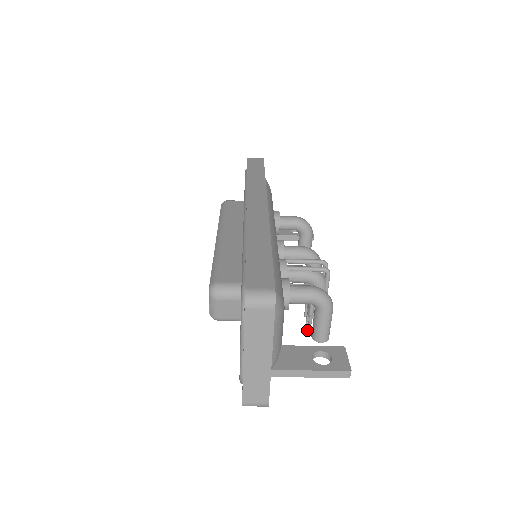
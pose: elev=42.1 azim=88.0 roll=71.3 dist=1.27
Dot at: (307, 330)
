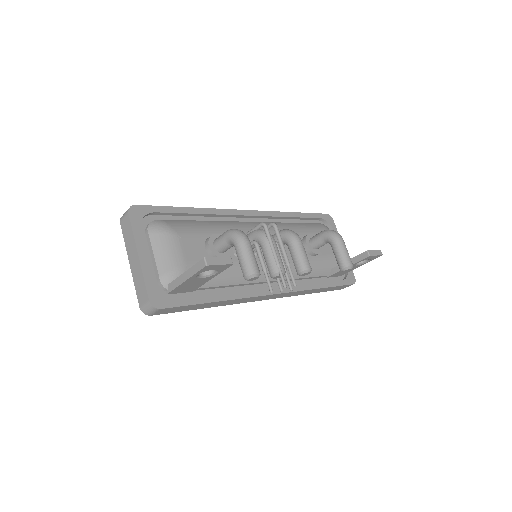
Dot at: (269, 289)
